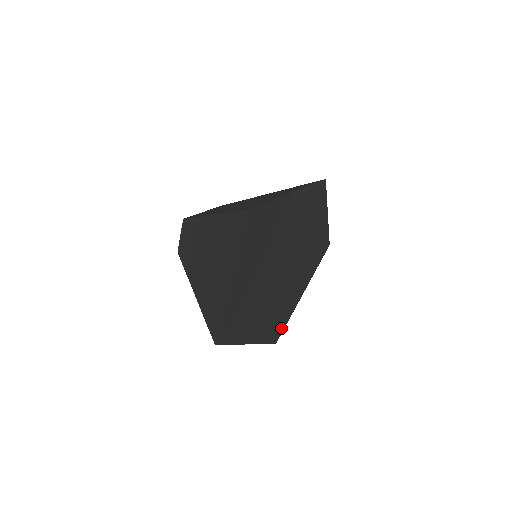
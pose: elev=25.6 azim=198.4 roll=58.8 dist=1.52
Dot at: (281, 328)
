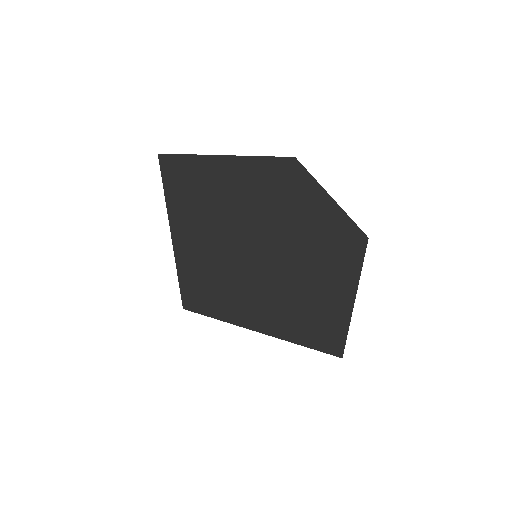
Dot at: (338, 335)
